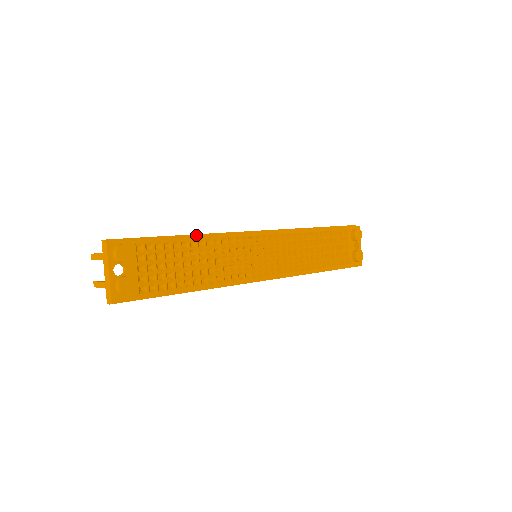
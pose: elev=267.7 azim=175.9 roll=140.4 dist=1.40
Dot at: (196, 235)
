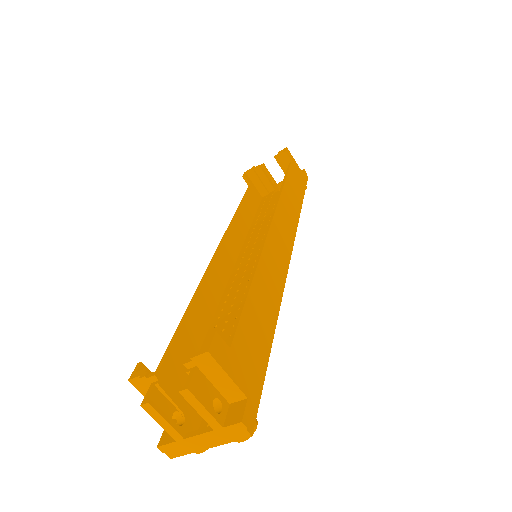
Dot at: occluded
